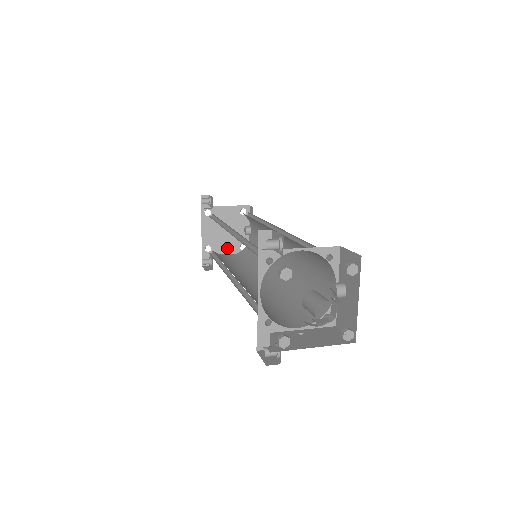
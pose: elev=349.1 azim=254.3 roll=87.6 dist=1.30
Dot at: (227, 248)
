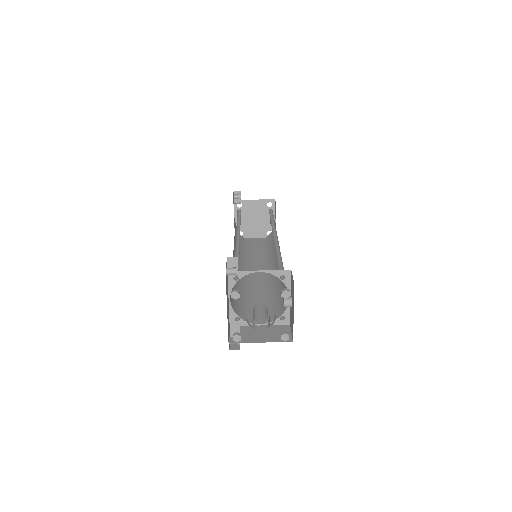
Dot at: (256, 233)
